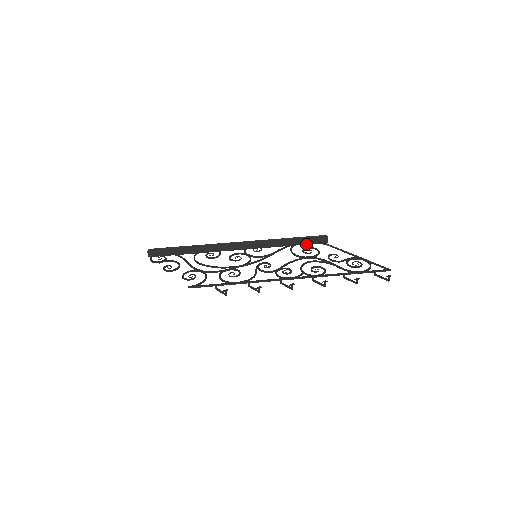
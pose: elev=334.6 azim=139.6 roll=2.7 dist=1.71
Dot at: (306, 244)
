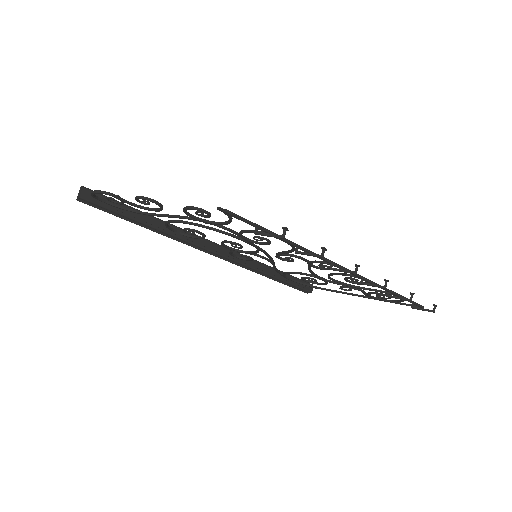
Dot at: (291, 283)
